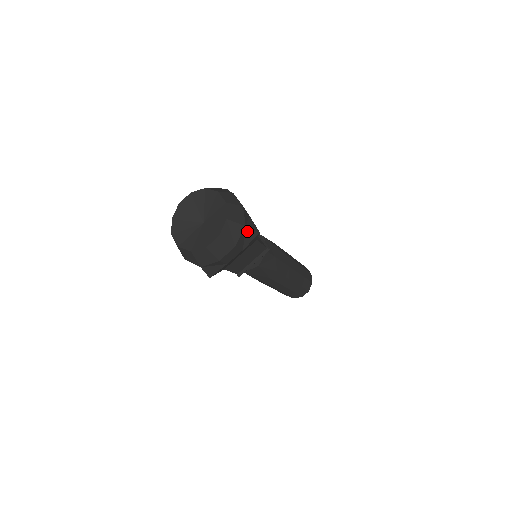
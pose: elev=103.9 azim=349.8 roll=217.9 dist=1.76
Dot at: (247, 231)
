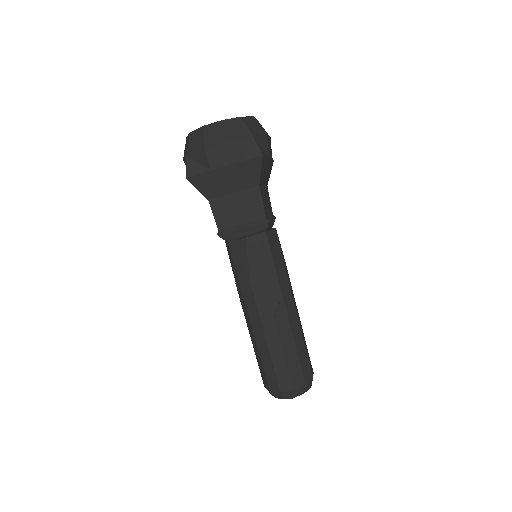
Dot at: (251, 143)
